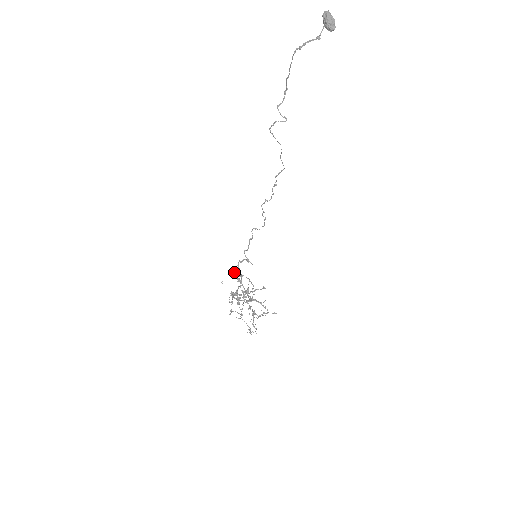
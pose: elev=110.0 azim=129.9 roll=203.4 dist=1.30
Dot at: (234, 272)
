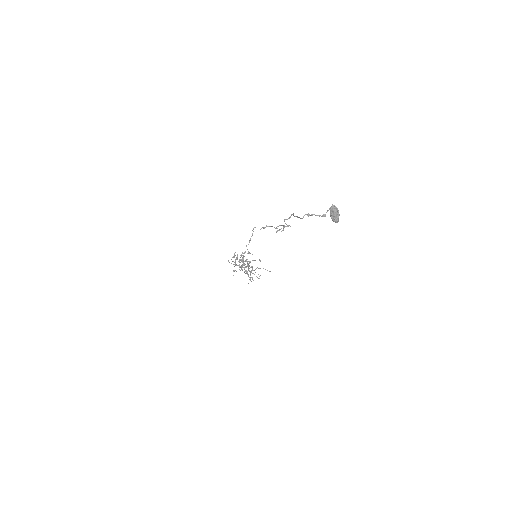
Dot at: occluded
